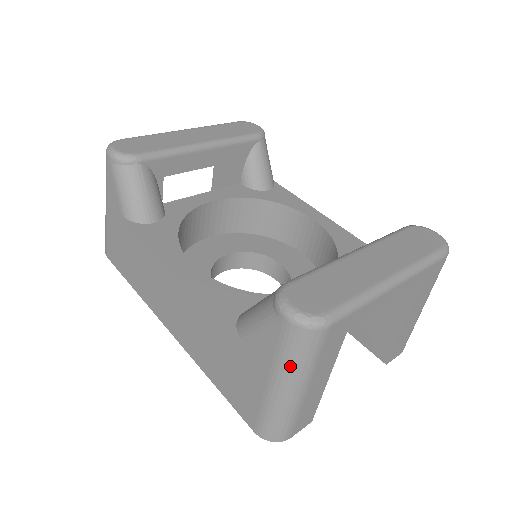
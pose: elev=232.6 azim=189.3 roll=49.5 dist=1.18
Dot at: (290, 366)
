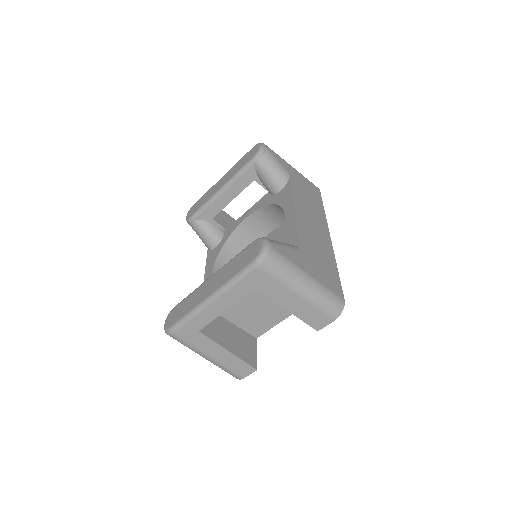
Dot at: occluded
